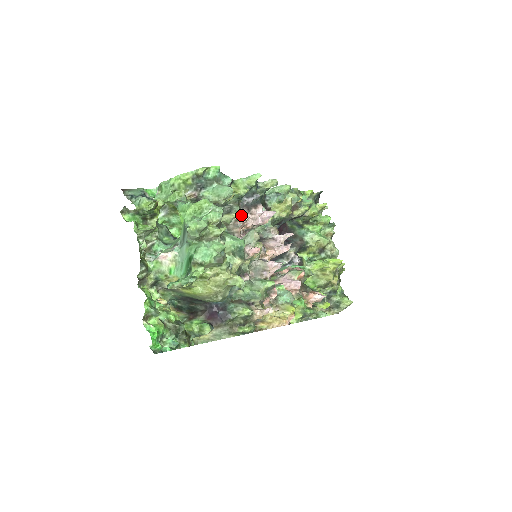
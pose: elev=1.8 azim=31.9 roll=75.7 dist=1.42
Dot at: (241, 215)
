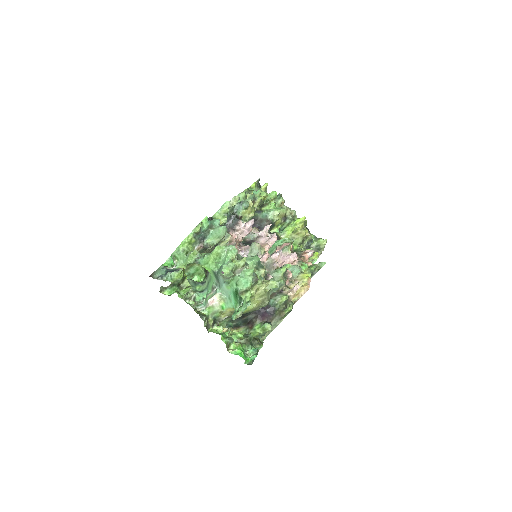
Dot at: (231, 236)
